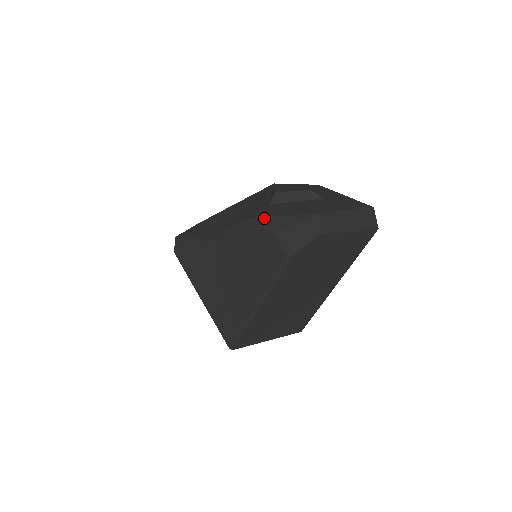
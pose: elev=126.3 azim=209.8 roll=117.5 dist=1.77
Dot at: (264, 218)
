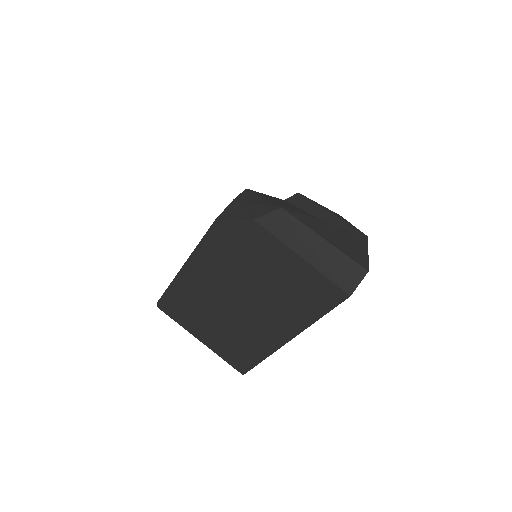
Dot at: (252, 193)
